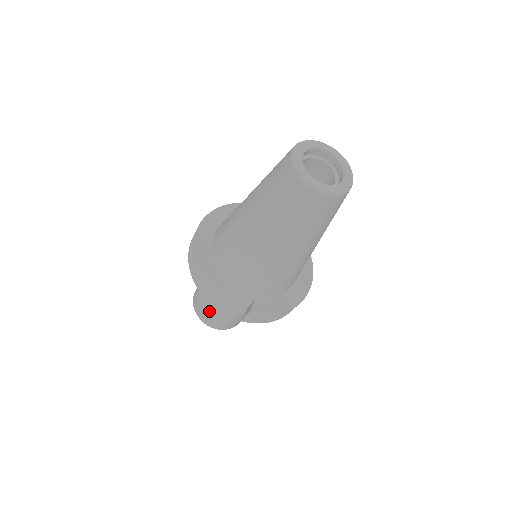
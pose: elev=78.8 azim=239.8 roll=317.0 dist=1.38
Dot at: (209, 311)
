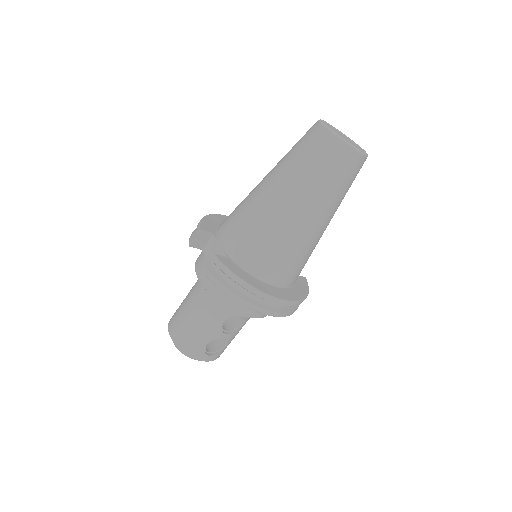
Dot at: (182, 307)
